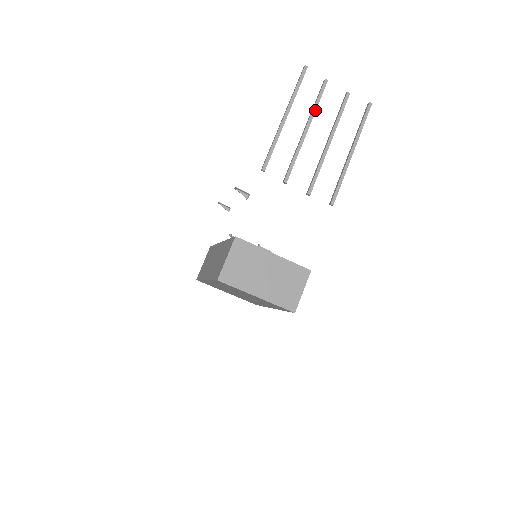
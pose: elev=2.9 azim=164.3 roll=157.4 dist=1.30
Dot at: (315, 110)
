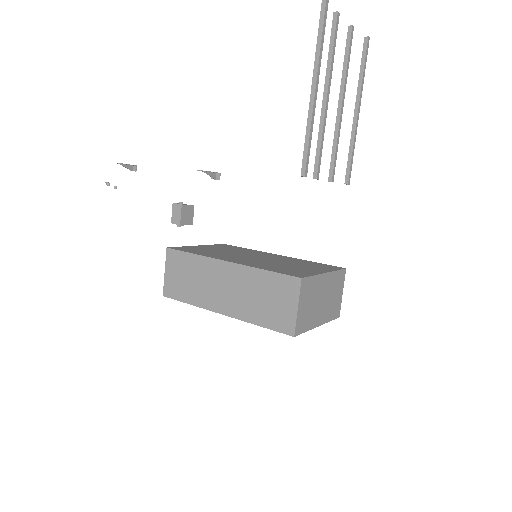
Dot at: (332, 65)
